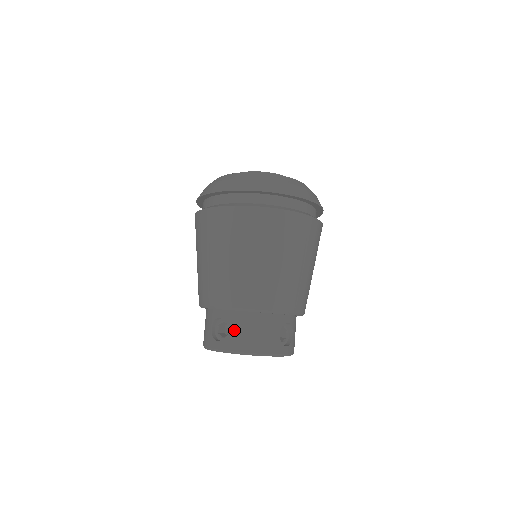
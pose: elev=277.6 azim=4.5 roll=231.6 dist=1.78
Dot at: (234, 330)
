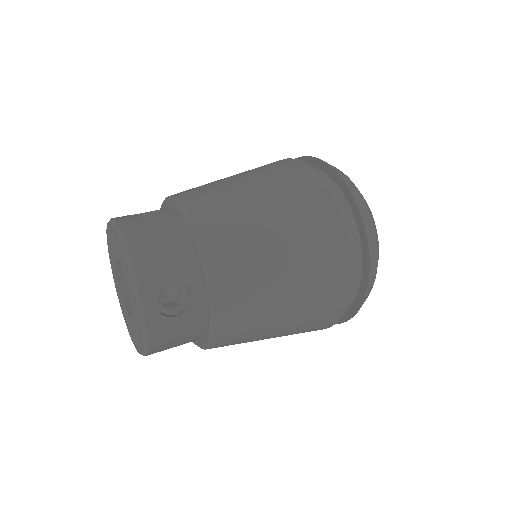
Dot at: (150, 220)
